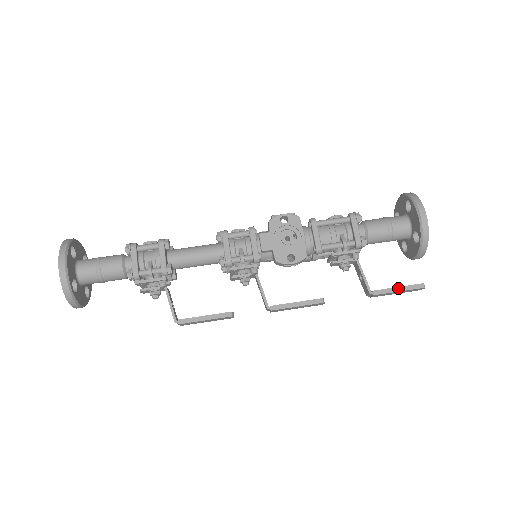
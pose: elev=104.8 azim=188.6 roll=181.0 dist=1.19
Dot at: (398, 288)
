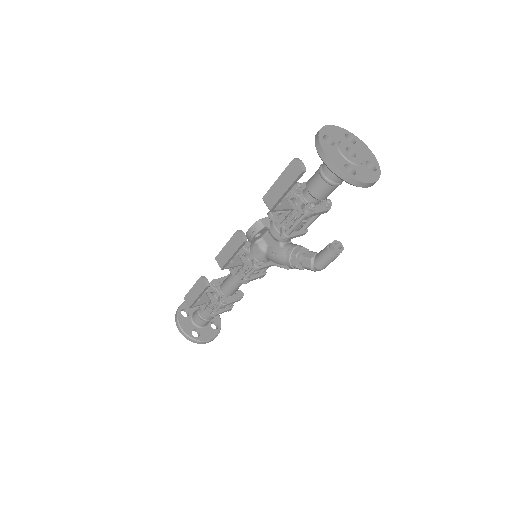
Dot at: (280, 179)
